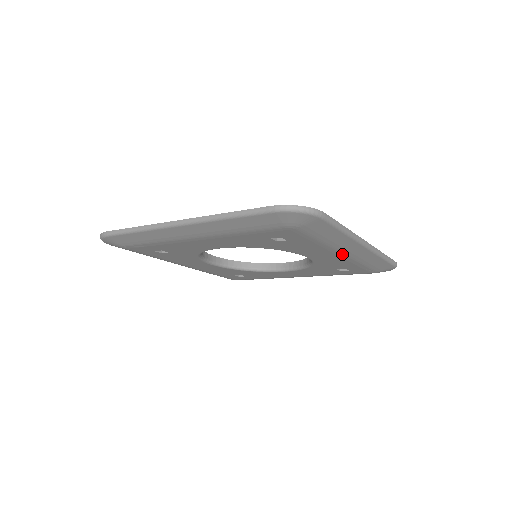
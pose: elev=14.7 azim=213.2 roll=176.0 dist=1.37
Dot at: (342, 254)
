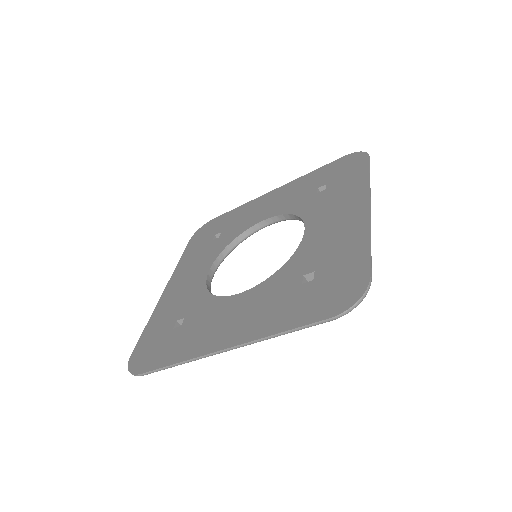
Dot at: occluded
